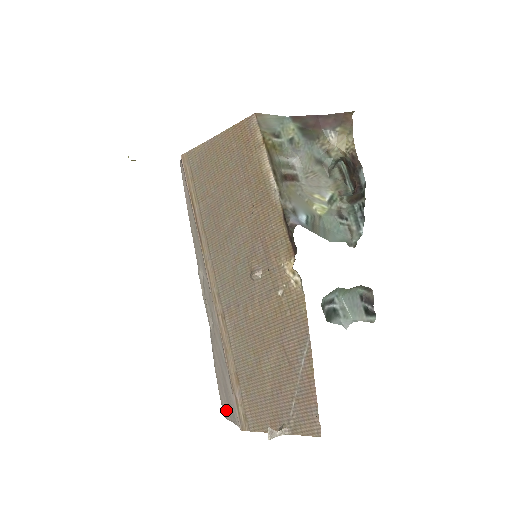
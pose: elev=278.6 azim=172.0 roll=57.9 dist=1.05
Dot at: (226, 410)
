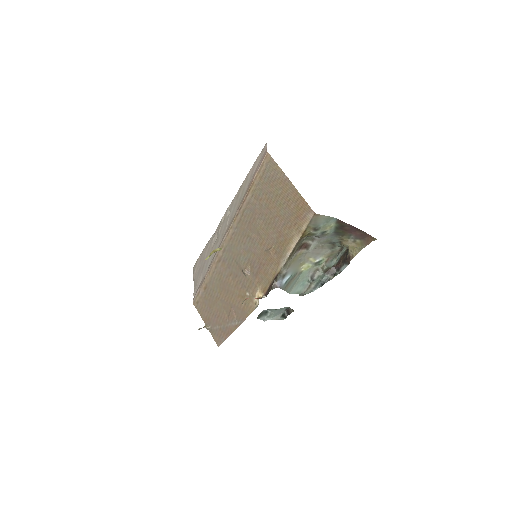
Dot at: (195, 273)
